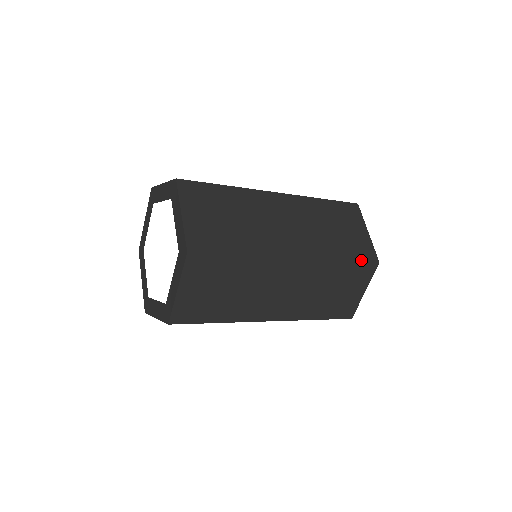
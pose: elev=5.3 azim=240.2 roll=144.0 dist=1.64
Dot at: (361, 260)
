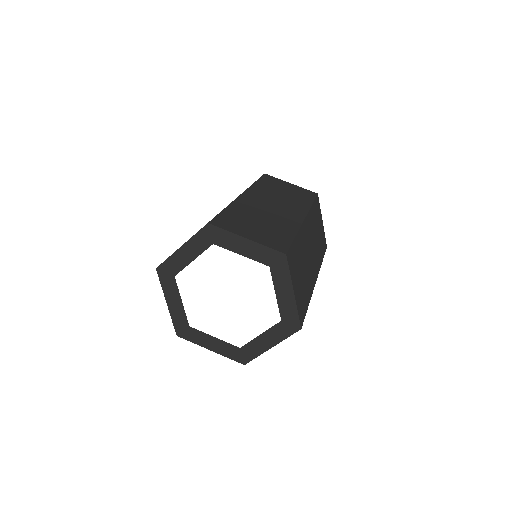
Dot at: occluded
